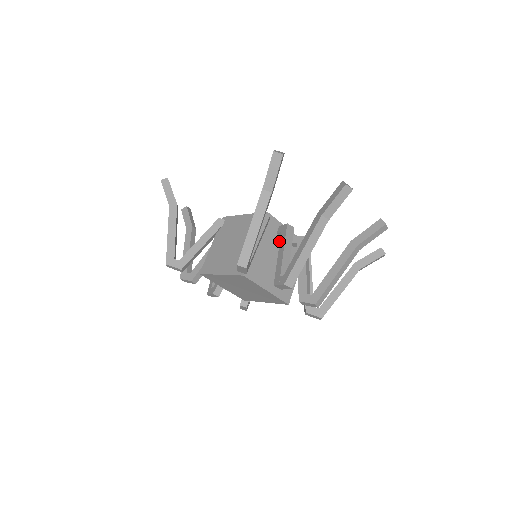
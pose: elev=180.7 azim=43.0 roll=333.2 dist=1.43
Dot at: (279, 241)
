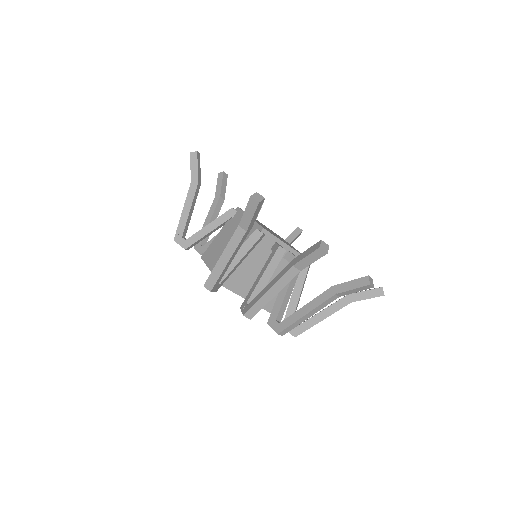
Dot at: occluded
